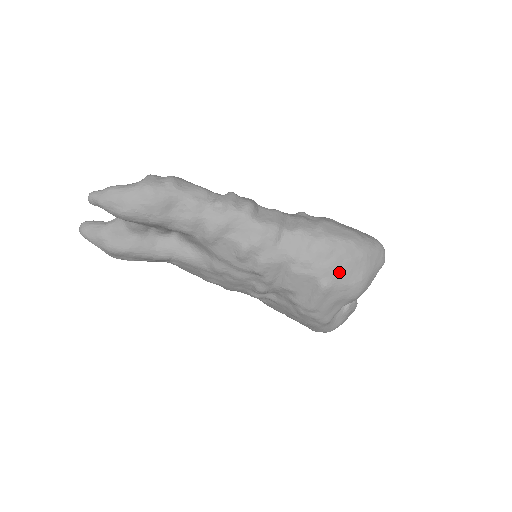
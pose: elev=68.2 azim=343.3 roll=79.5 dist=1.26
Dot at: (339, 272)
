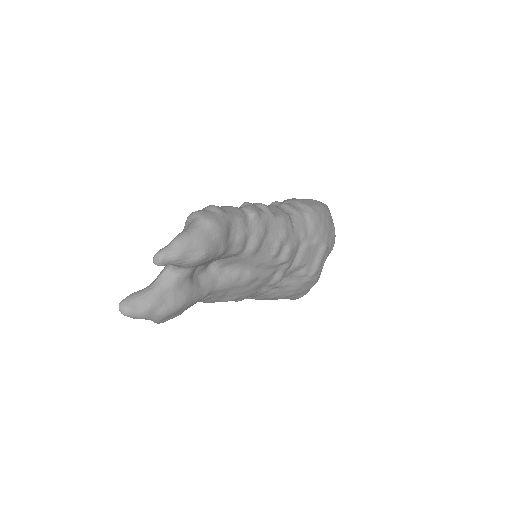
Dot at: (328, 232)
